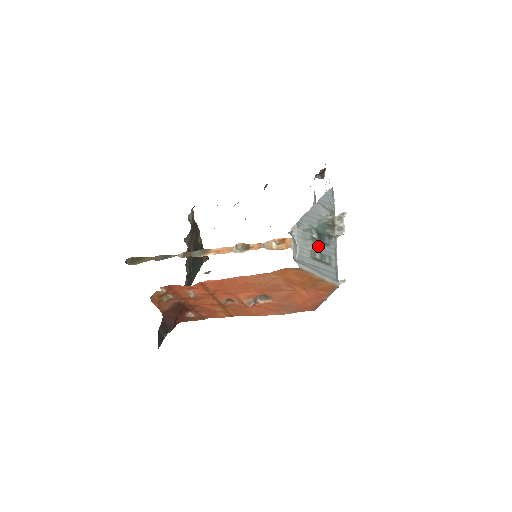
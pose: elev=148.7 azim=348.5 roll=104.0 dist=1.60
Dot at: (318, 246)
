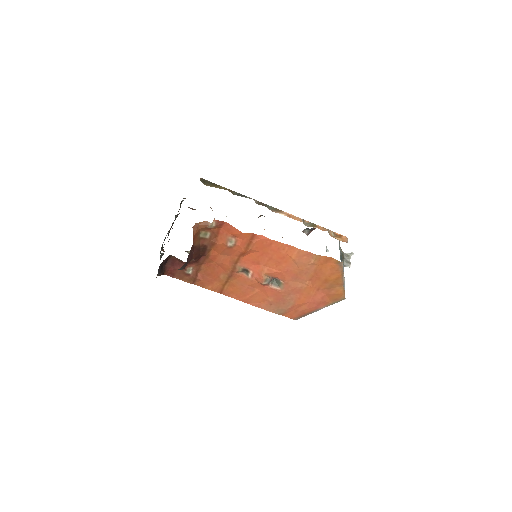
Dot at: occluded
